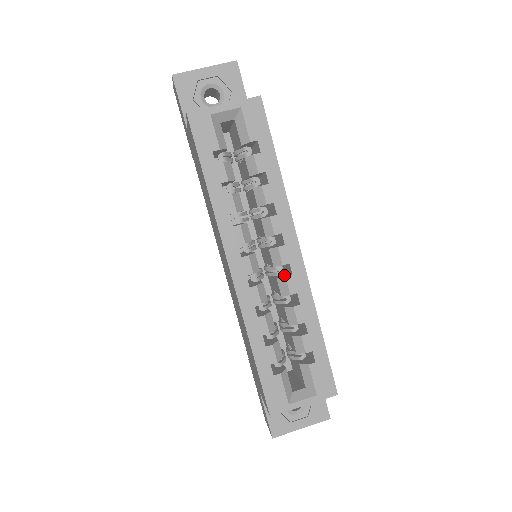
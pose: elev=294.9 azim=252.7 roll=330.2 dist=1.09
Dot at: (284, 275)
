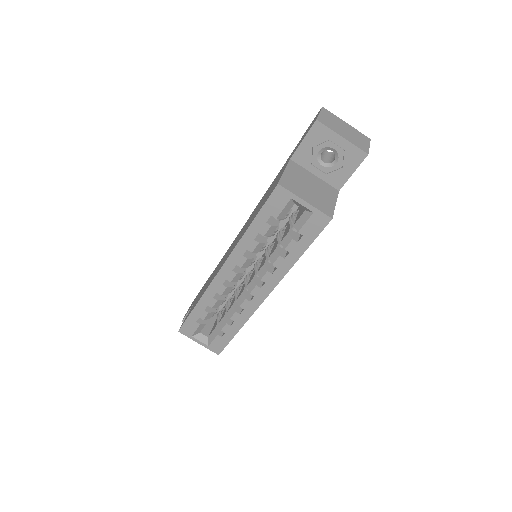
Dot at: (248, 294)
